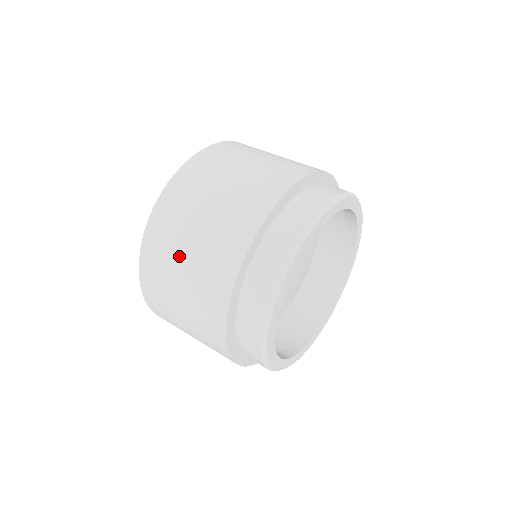
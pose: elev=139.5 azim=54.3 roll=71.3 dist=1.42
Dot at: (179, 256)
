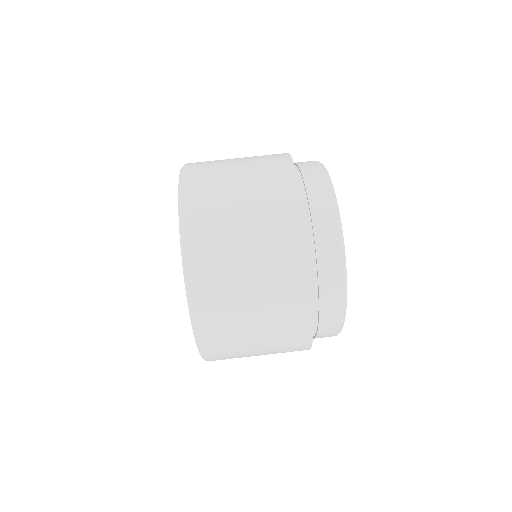
Dot at: occluded
